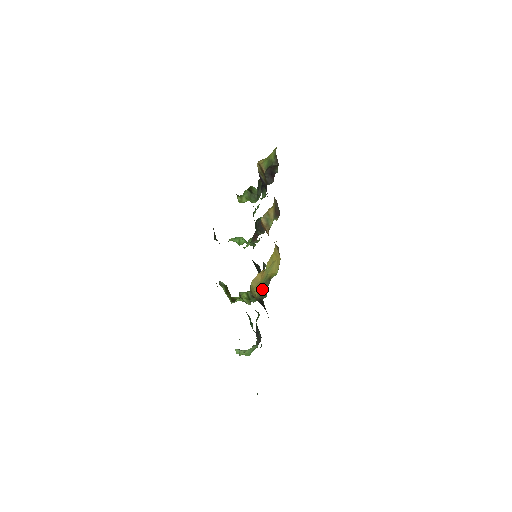
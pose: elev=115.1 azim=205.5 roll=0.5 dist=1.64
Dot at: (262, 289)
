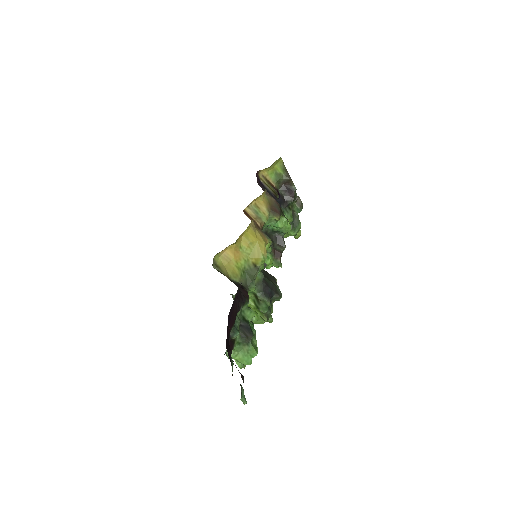
Dot at: (245, 275)
